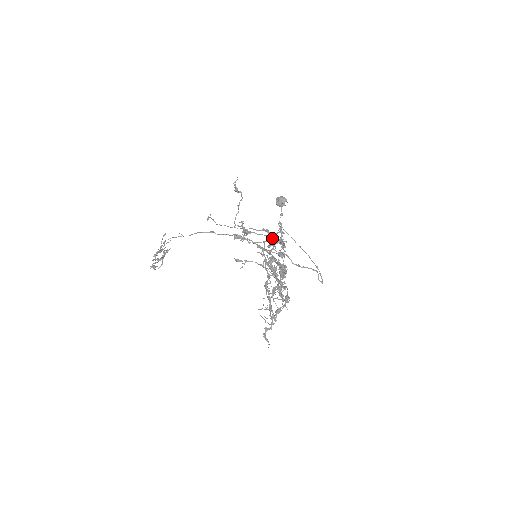
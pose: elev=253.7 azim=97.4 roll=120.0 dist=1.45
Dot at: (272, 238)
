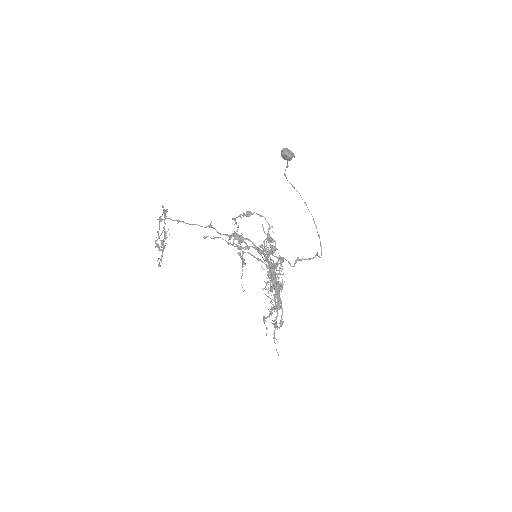
Dot at: (270, 271)
